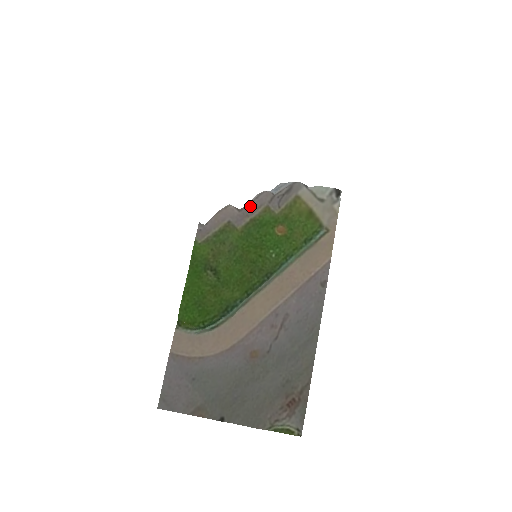
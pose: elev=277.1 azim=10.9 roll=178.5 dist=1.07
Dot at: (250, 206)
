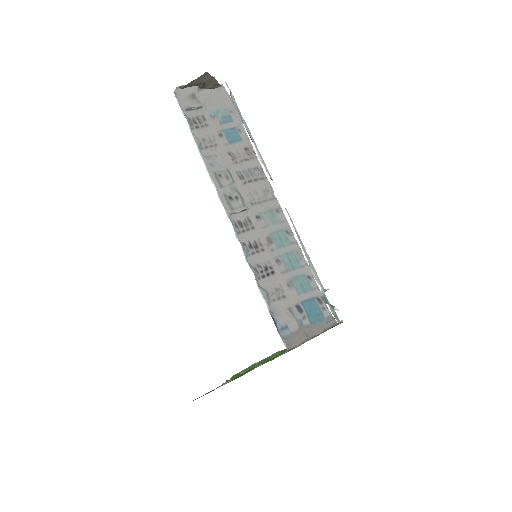
Dot at: occluded
